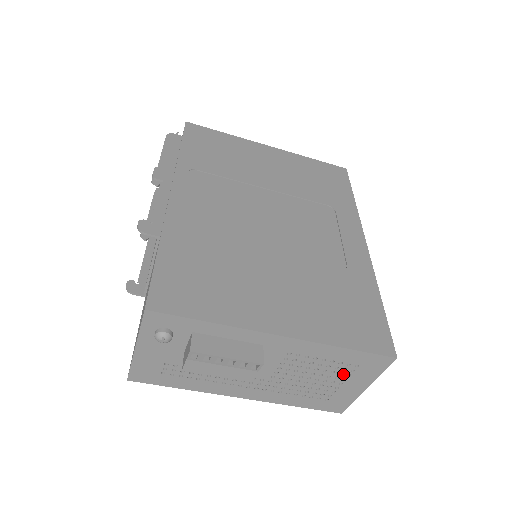
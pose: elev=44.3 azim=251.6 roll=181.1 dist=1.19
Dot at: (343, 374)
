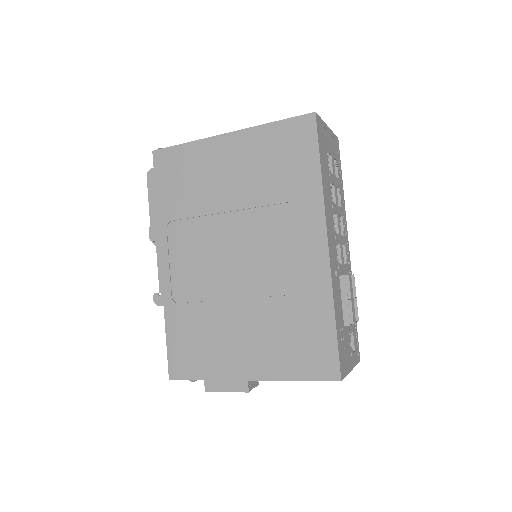
Dot at: occluded
